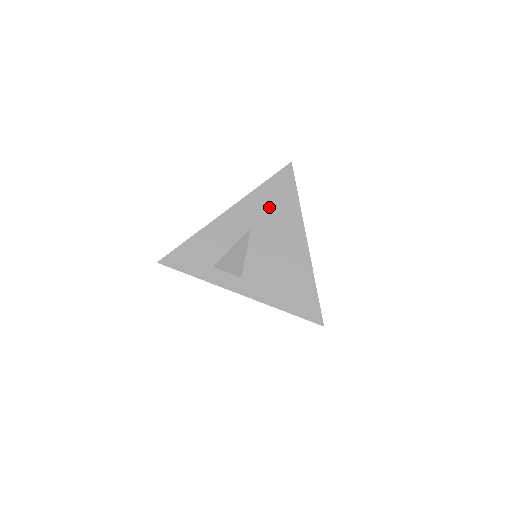
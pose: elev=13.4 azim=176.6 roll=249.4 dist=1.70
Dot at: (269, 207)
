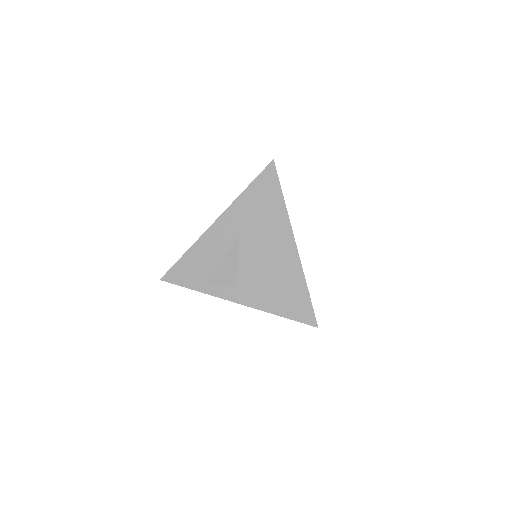
Dot at: (255, 212)
